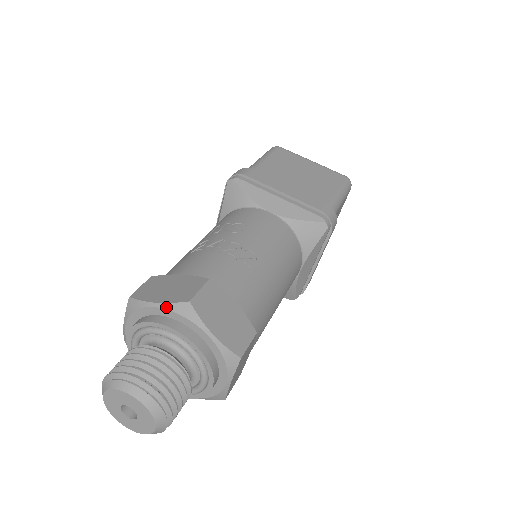
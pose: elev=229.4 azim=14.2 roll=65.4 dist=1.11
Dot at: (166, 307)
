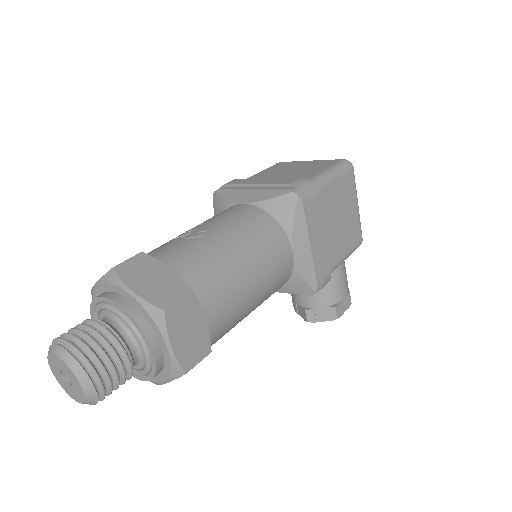
Dot at: (101, 282)
